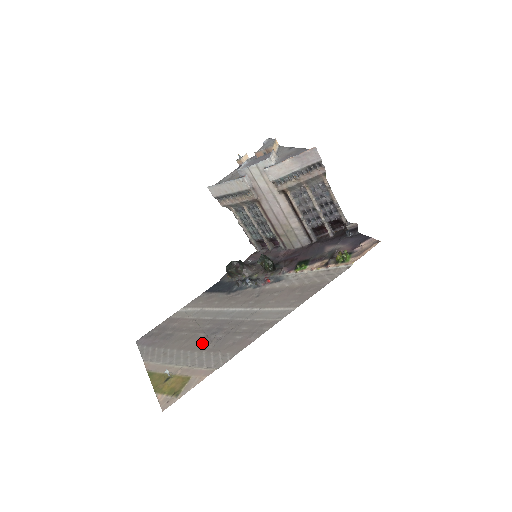
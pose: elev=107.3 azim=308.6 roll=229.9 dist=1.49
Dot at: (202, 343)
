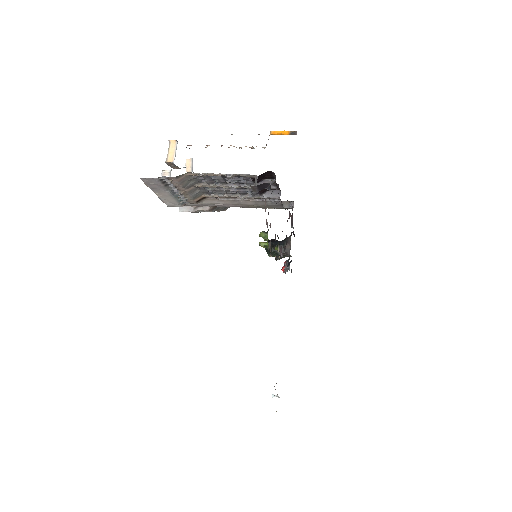
Dot at: occluded
